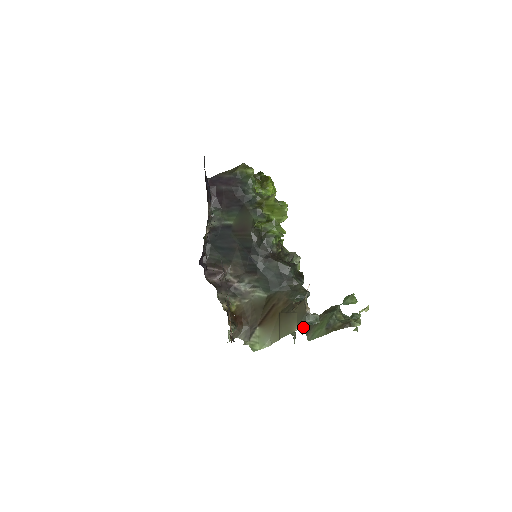
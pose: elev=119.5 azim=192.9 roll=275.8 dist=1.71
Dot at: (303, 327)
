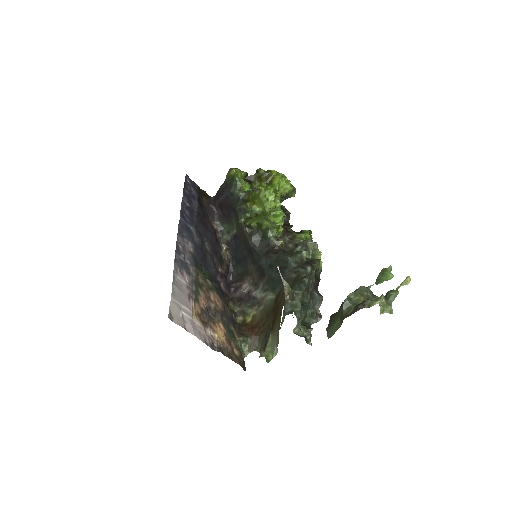
Dot at: occluded
